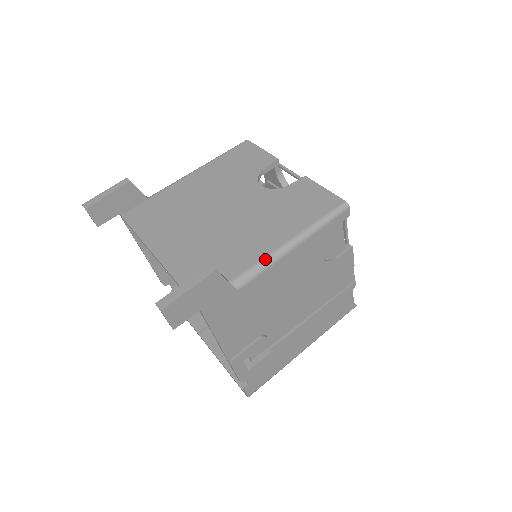
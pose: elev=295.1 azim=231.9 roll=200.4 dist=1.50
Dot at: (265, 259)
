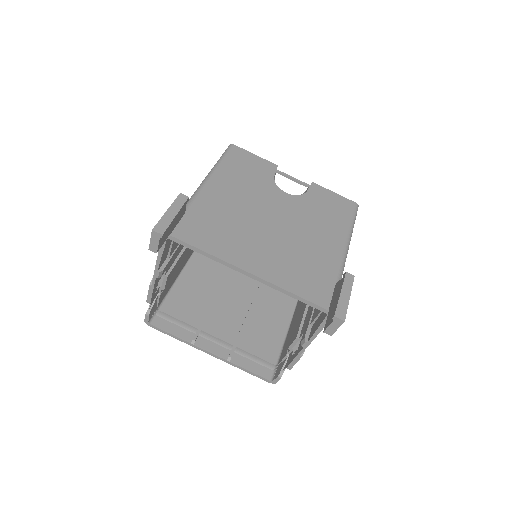
Dot at: (343, 259)
